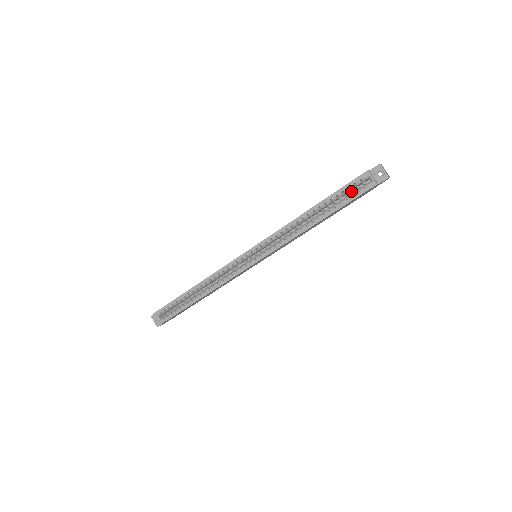
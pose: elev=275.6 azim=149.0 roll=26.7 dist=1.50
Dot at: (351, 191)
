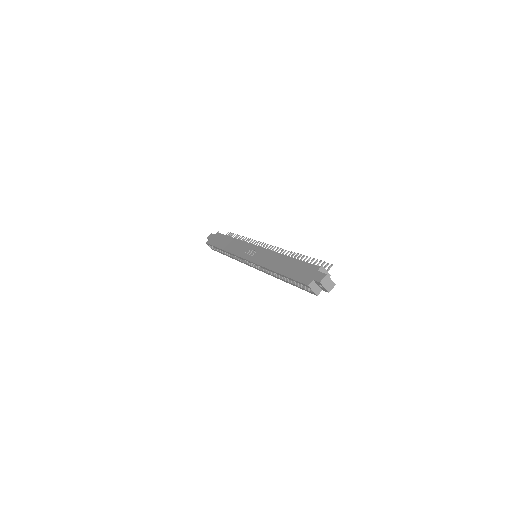
Dot at: occluded
